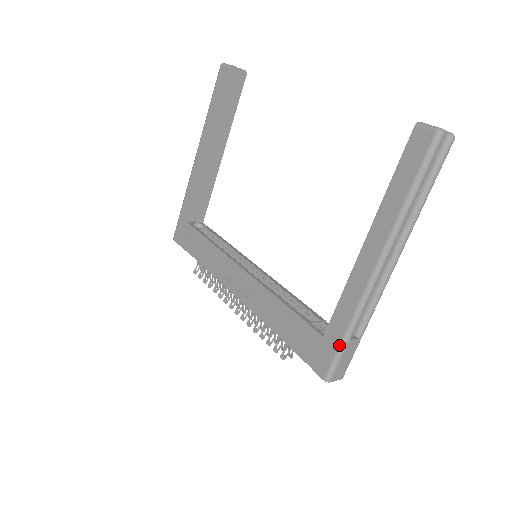
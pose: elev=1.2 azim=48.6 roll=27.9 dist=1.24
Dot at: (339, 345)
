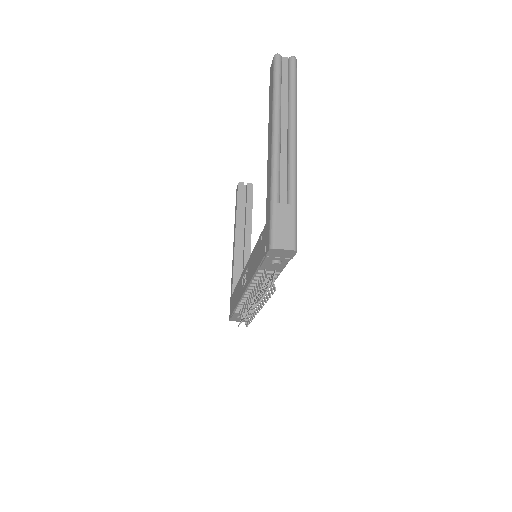
Dot at: (269, 212)
